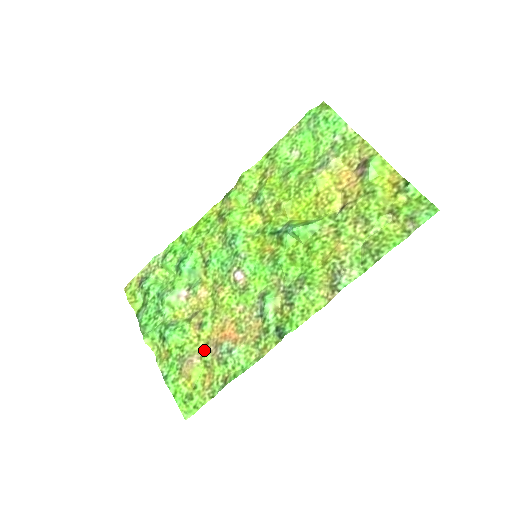
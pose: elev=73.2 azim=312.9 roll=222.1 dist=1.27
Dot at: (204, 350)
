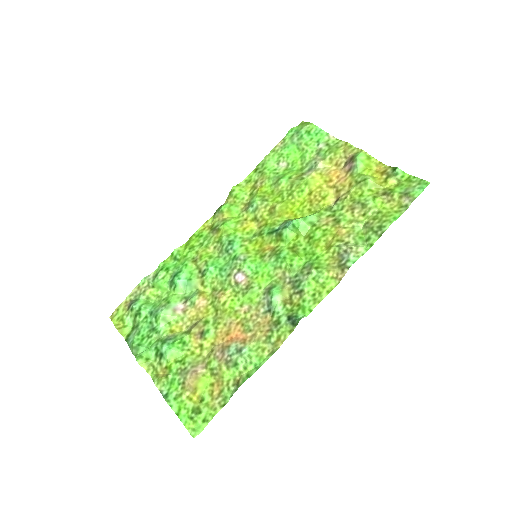
Dot at: (209, 358)
